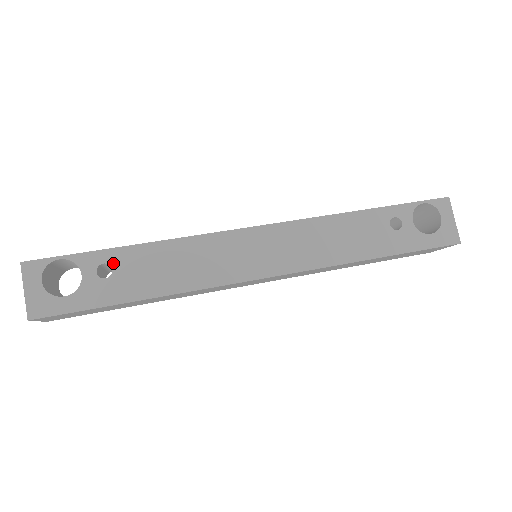
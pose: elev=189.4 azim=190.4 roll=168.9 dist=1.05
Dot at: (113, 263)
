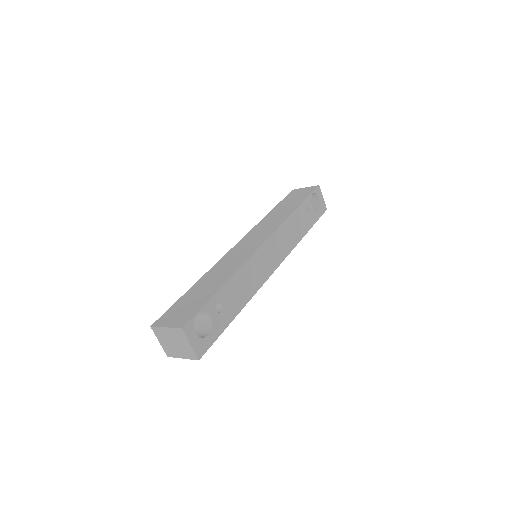
Dot at: (221, 300)
